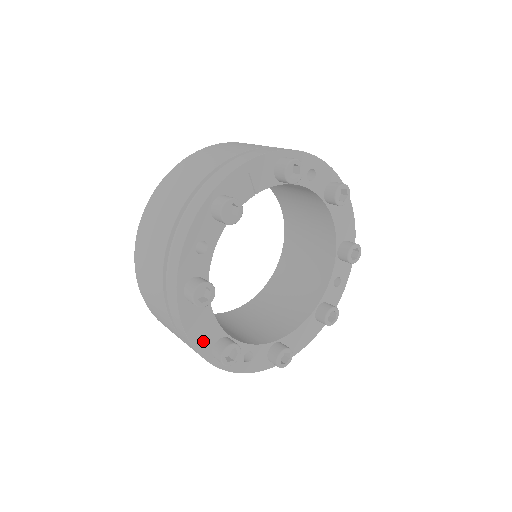
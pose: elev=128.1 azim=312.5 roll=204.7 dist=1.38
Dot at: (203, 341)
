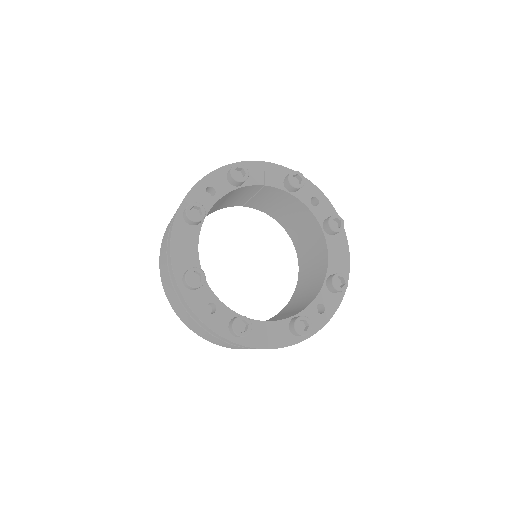
Dot at: (180, 260)
